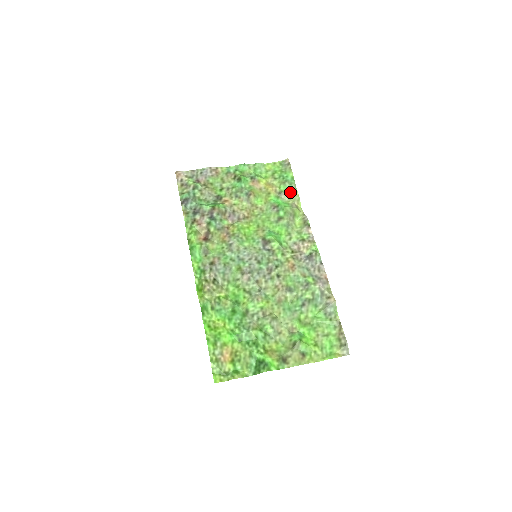
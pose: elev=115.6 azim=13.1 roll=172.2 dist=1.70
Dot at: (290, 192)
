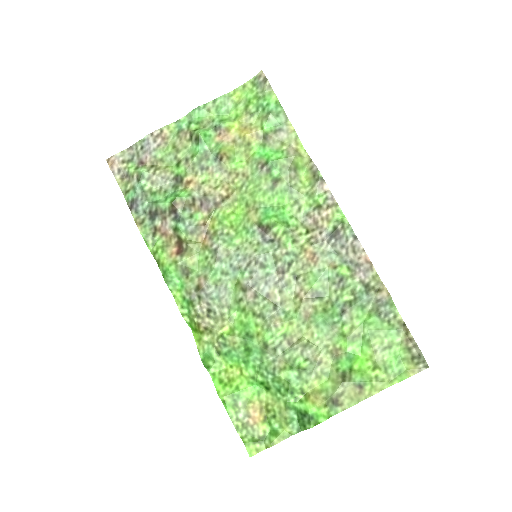
Dot at: (280, 129)
